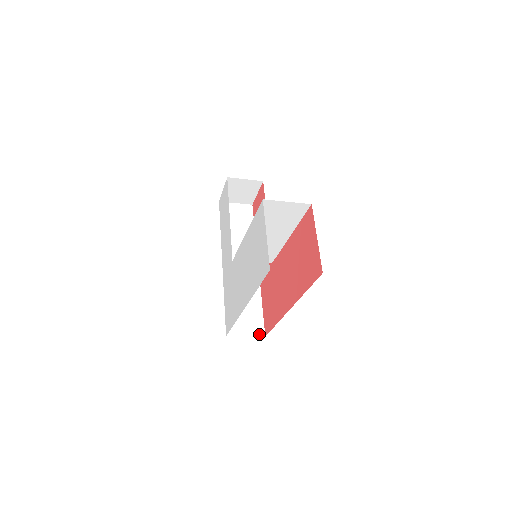
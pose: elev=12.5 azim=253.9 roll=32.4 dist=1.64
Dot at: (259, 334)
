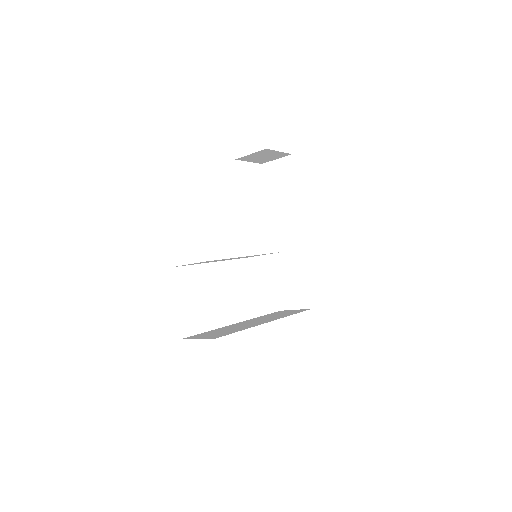
Dot at: (306, 307)
